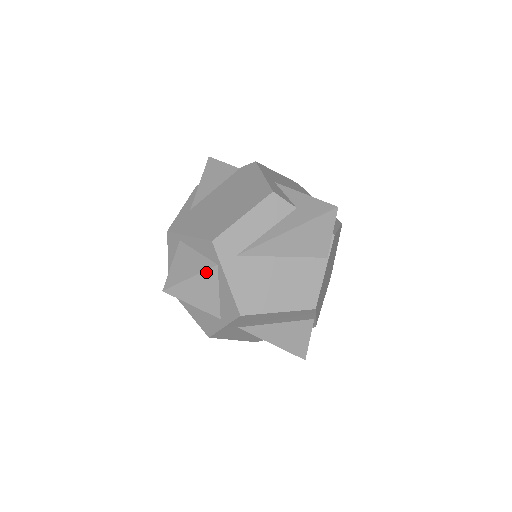
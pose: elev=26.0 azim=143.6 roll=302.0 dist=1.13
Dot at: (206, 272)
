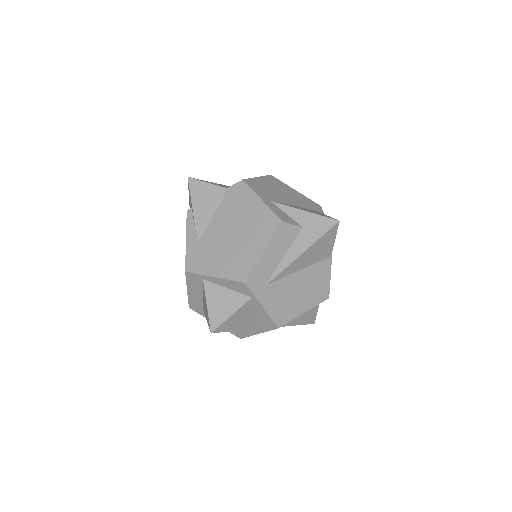
Dot at: (243, 306)
